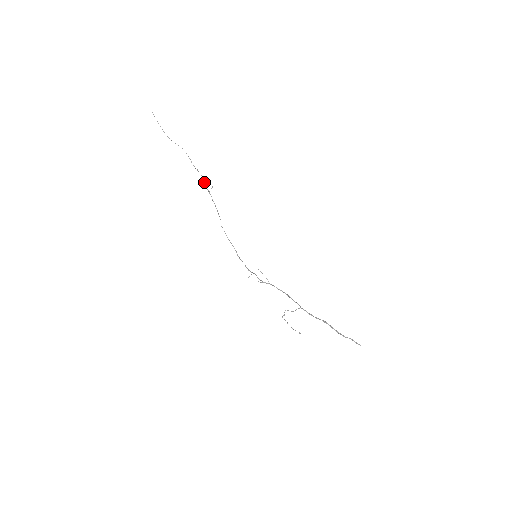
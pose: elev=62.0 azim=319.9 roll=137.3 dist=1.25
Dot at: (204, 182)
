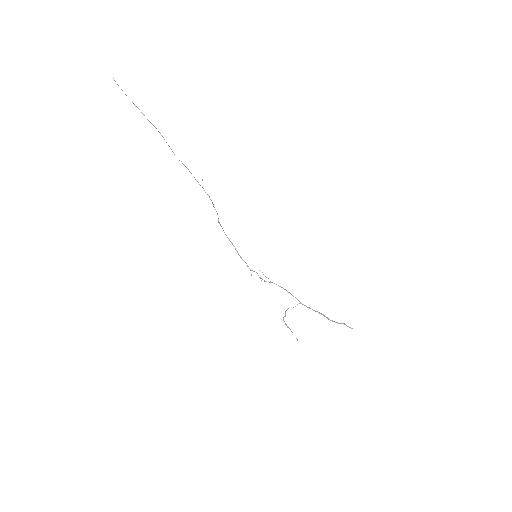
Dot at: occluded
